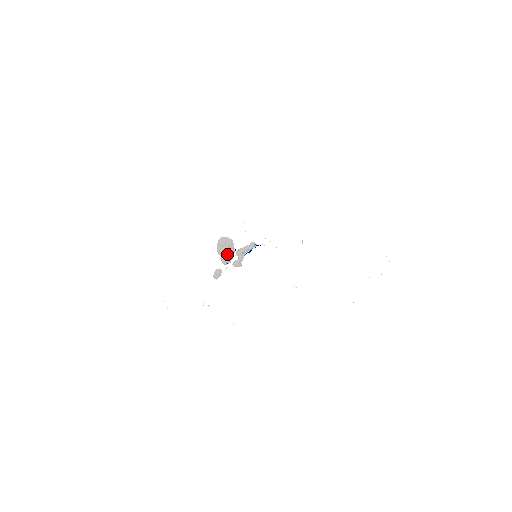
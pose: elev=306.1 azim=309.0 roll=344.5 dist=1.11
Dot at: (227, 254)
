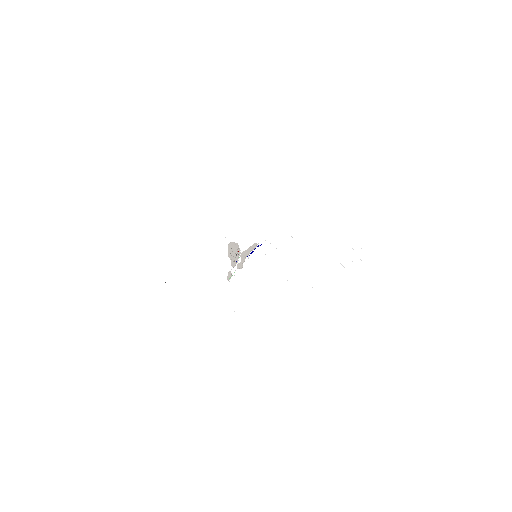
Dot at: (234, 258)
